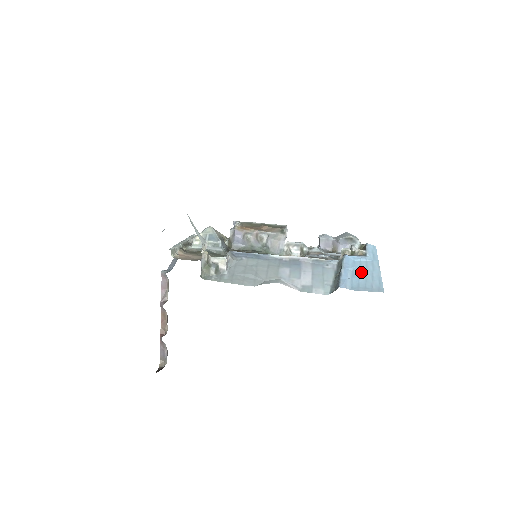
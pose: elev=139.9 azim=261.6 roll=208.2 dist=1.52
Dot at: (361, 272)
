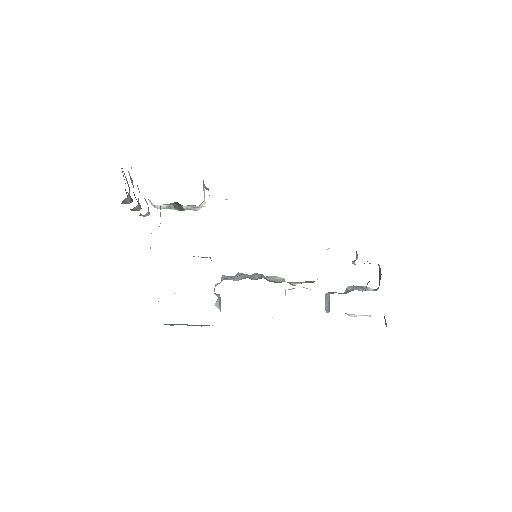
Dot at: occluded
